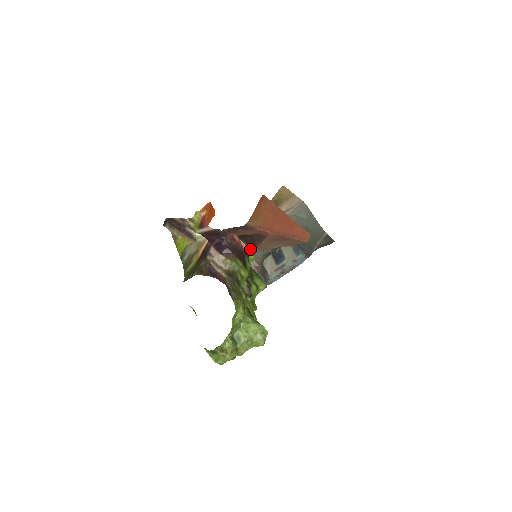
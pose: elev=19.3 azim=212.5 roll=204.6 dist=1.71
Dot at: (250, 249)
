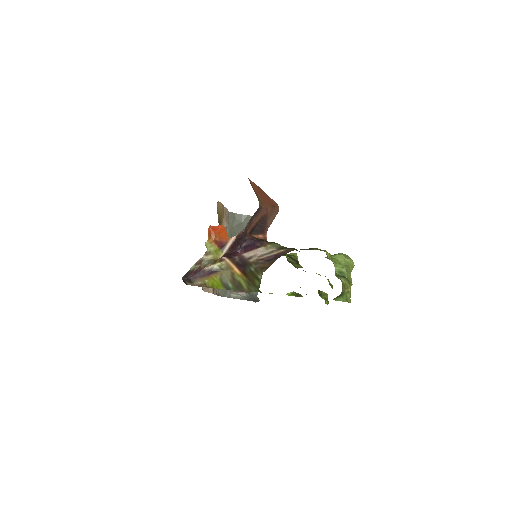
Dot at: (263, 236)
